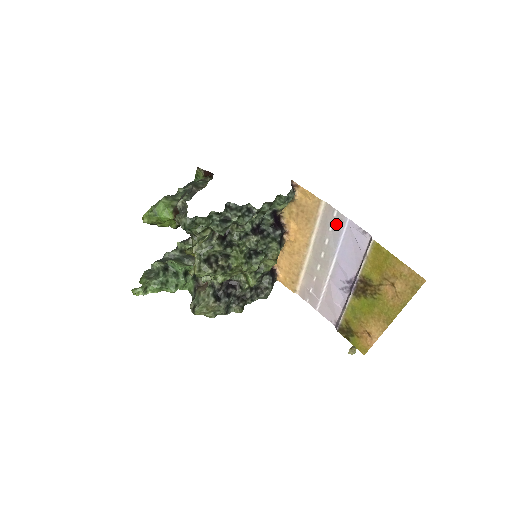
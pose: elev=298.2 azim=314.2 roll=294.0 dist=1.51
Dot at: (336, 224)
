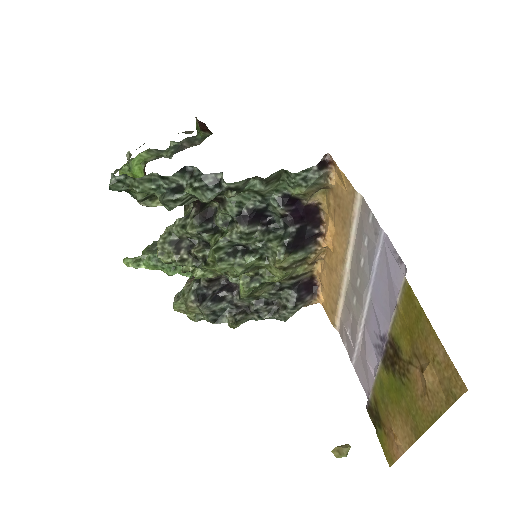
Dot at: (371, 236)
